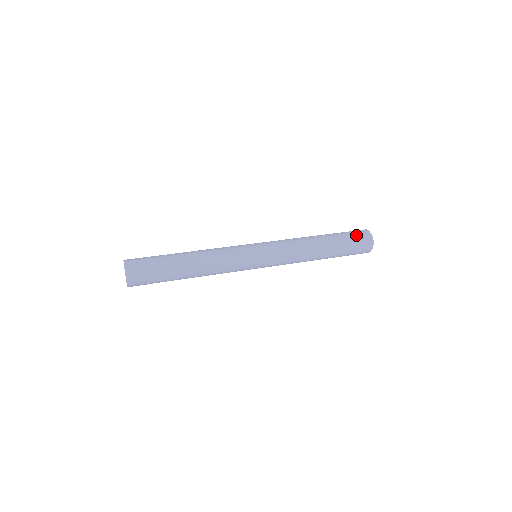
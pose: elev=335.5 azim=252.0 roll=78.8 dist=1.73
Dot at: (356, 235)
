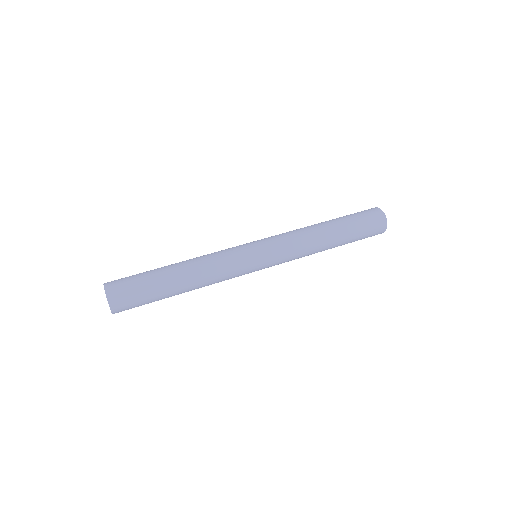
Dot at: (371, 228)
